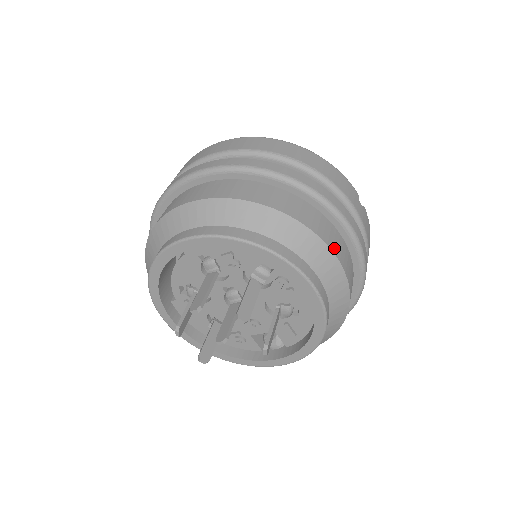
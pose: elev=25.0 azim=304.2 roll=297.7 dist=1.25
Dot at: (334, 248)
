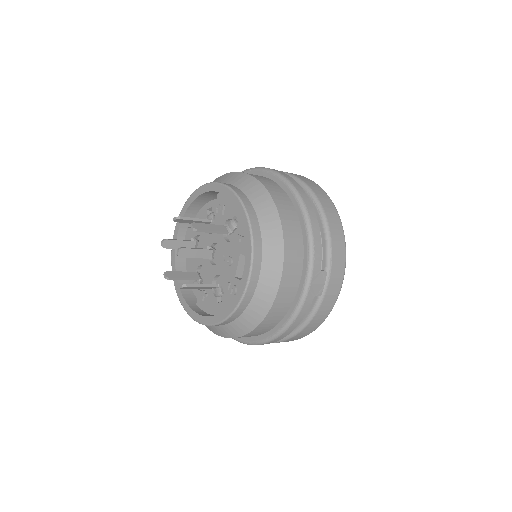
Dot at: occluded
